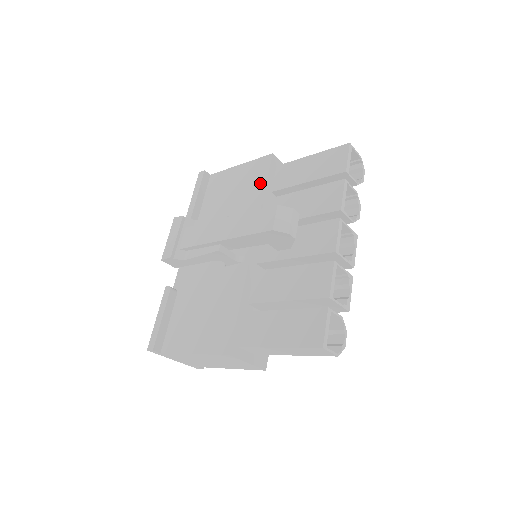
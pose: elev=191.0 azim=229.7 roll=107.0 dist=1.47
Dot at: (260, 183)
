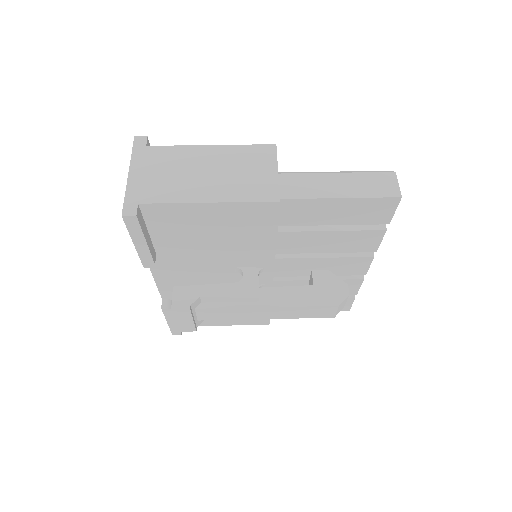
Dot at: (266, 232)
